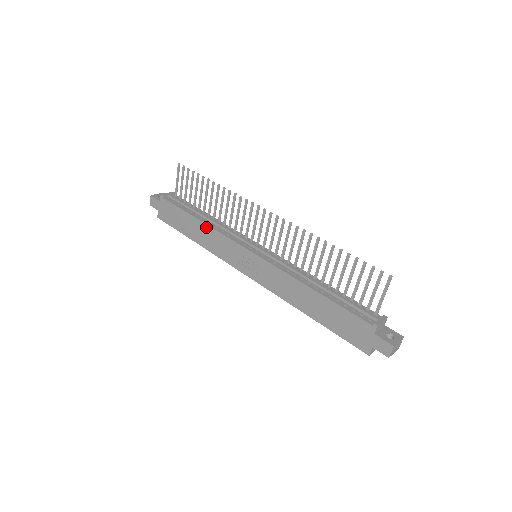
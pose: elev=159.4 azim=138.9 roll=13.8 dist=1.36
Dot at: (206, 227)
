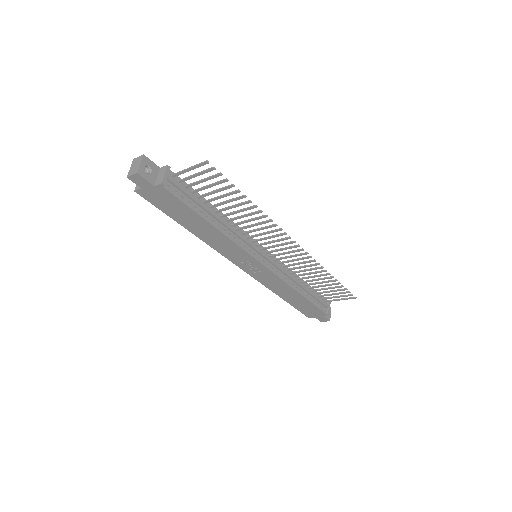
Dot at: (219, 233)
